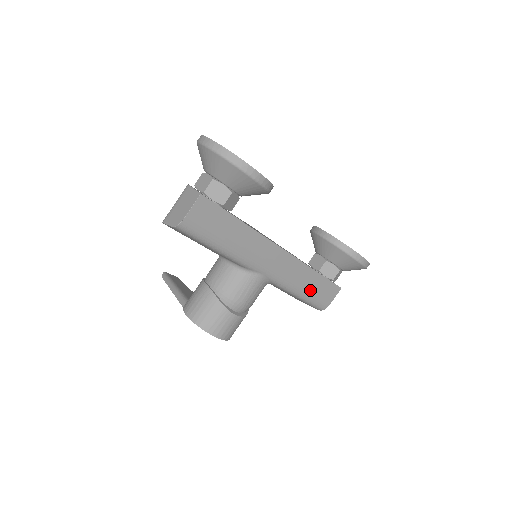
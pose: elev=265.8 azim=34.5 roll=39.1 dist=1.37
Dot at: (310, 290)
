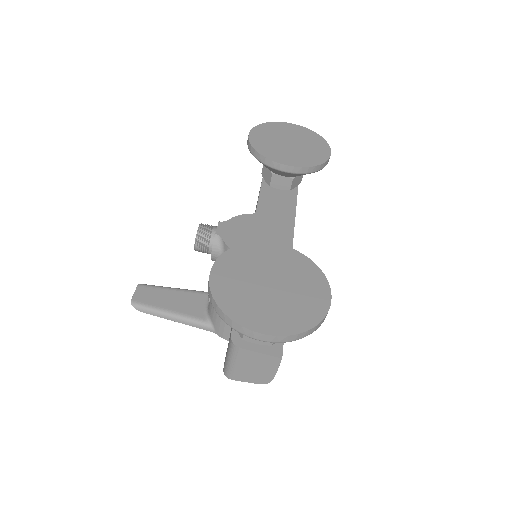
Dot at: occluded
